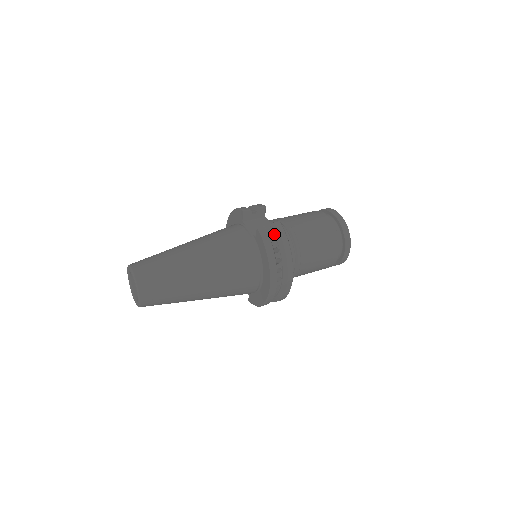
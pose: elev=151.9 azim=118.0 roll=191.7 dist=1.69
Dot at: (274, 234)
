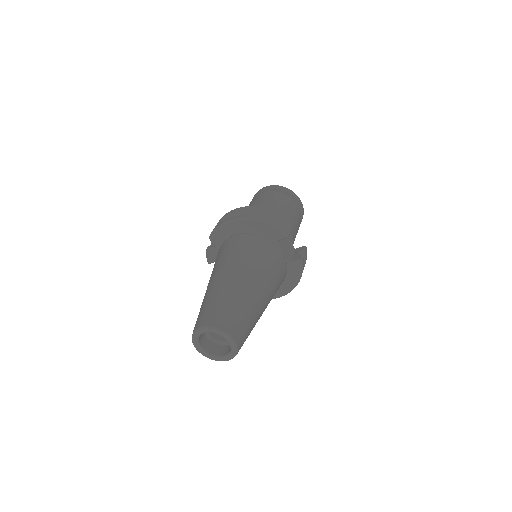
Dot at: occluded
